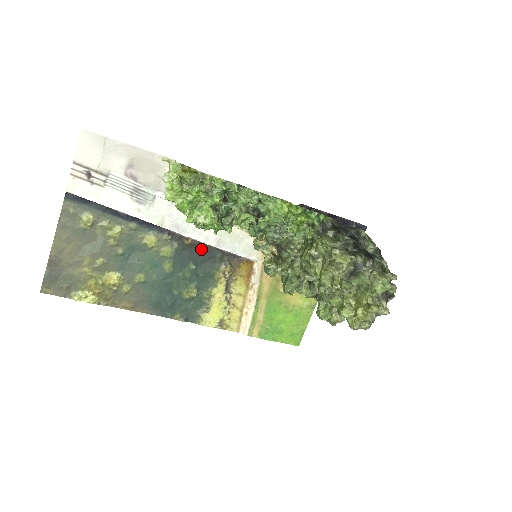
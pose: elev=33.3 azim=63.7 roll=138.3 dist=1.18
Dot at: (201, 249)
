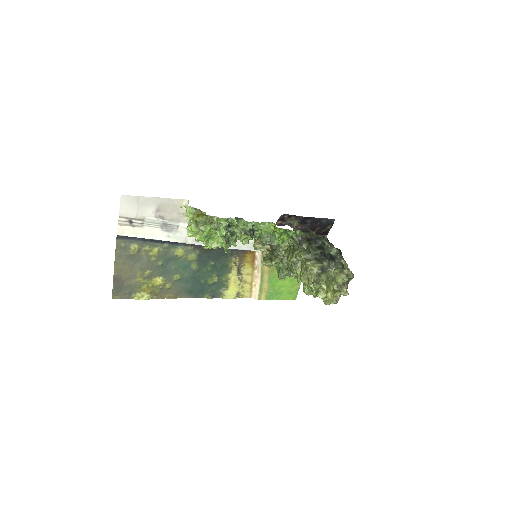
Dot at: (216, 250)
